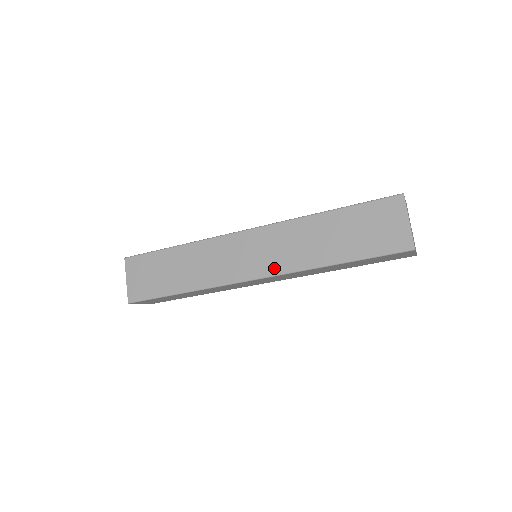
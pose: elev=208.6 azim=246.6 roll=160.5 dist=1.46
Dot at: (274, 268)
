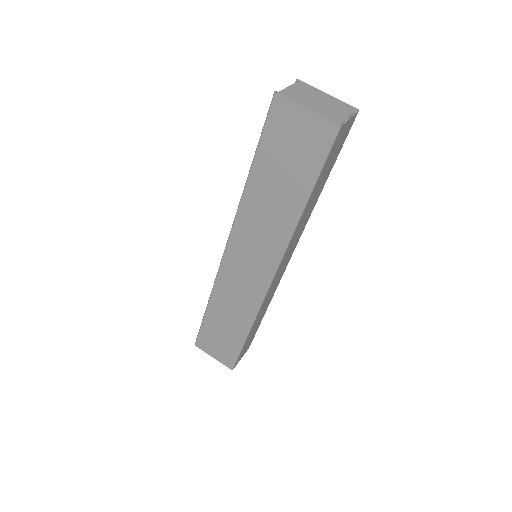
Dot at: (272, 258)
